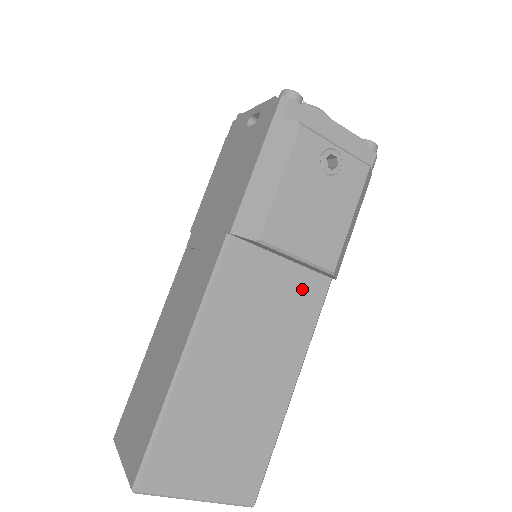
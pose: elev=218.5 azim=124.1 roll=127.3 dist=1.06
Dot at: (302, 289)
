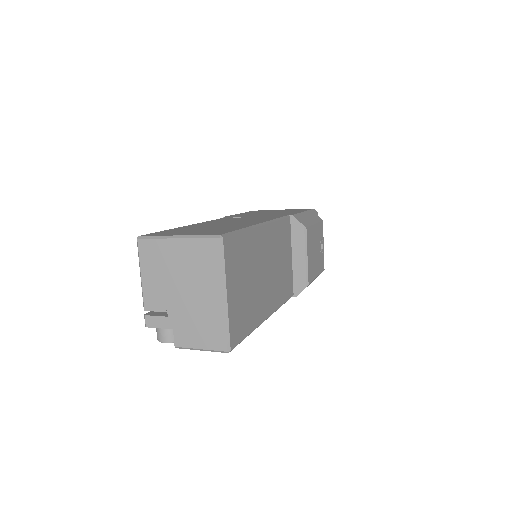
Dot at: (288, 279)
